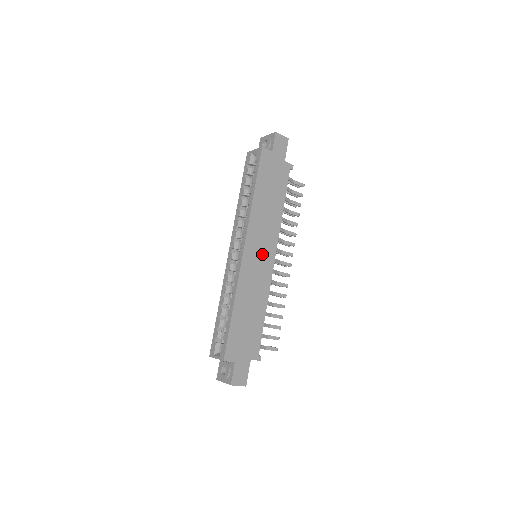
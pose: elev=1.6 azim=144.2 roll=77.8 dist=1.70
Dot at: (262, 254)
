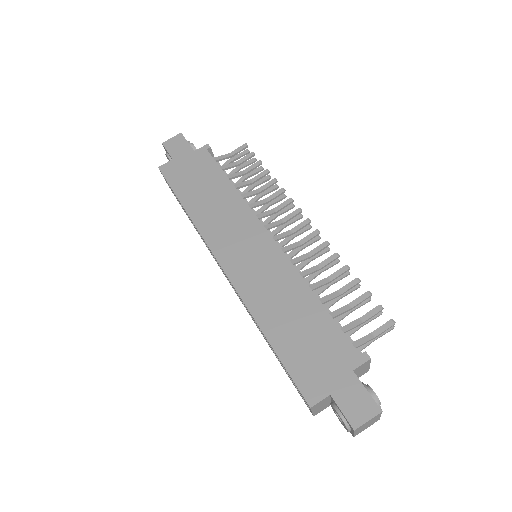
Dot at: (249, 247)
